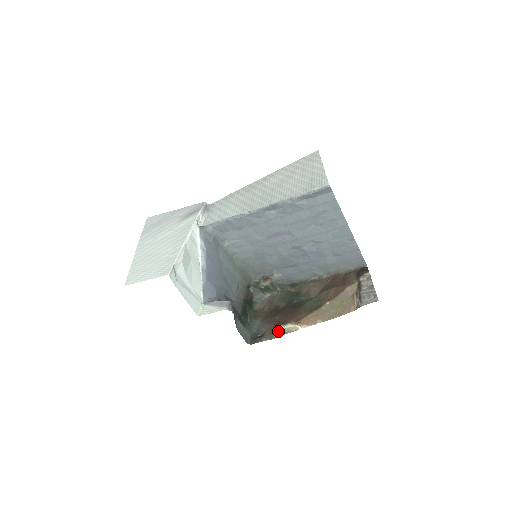
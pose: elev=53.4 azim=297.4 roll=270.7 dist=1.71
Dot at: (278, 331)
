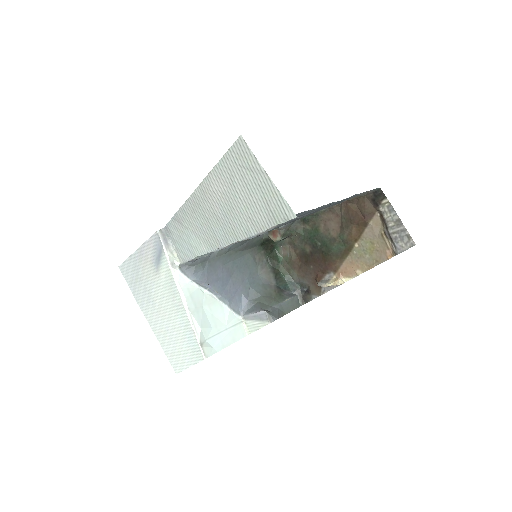
Dot at: occluded
